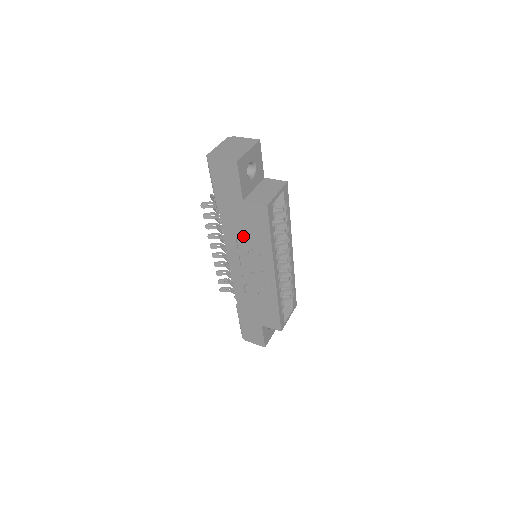
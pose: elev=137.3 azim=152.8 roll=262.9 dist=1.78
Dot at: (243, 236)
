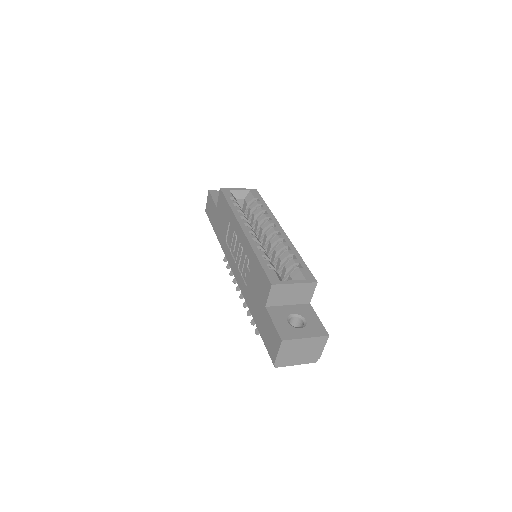
Dot at: (225, 231)
